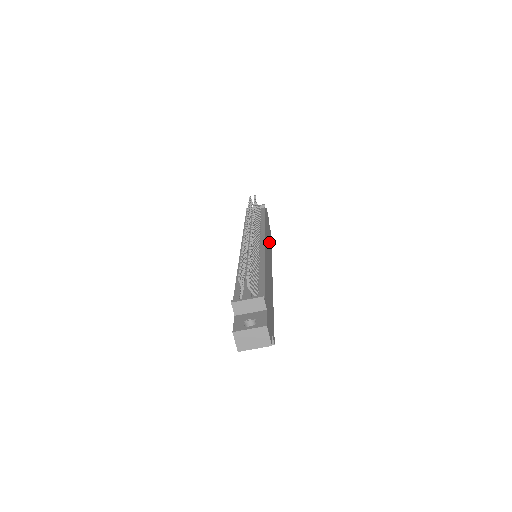
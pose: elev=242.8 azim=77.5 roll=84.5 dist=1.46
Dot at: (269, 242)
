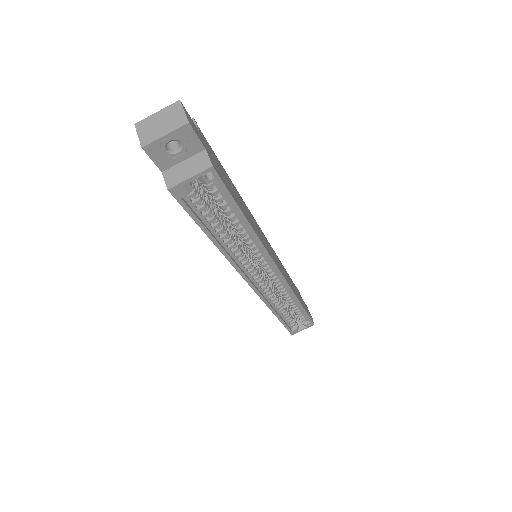
Dot at: (293, 288)
